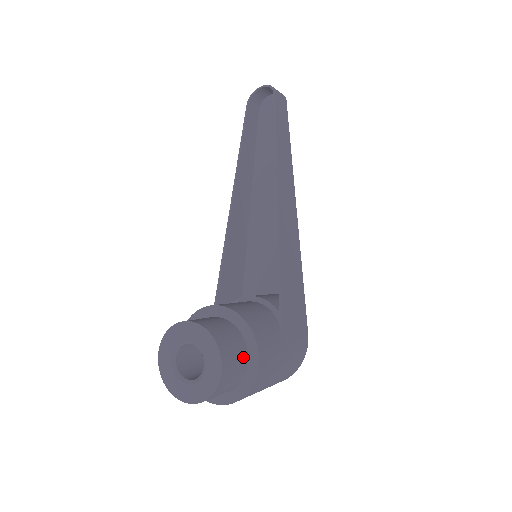
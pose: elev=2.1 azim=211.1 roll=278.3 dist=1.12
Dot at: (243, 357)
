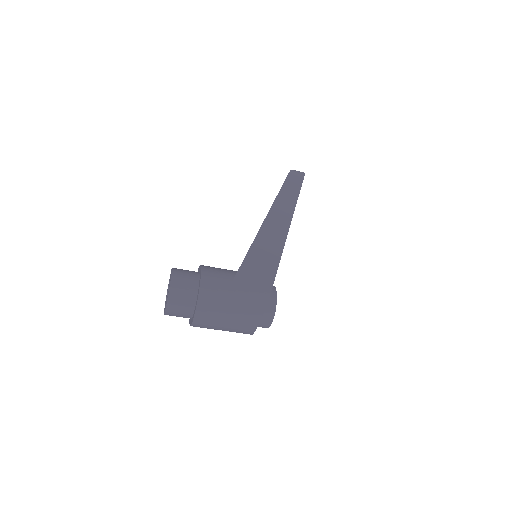
Dot at: (194, 283)
